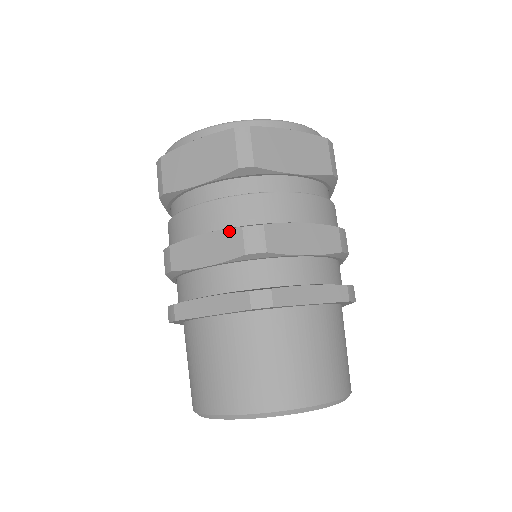
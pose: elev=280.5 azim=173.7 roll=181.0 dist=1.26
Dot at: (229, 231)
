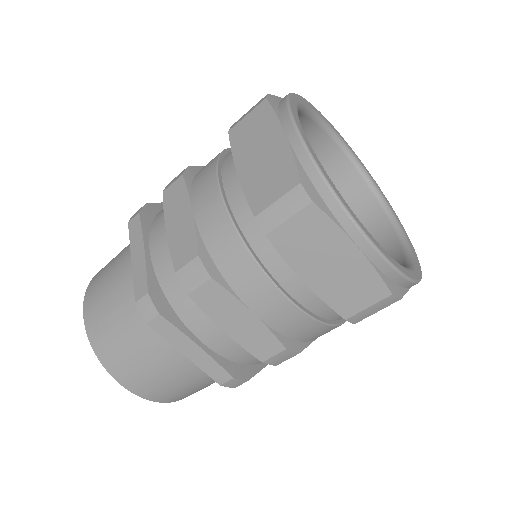
Dot at: (274, 339)
